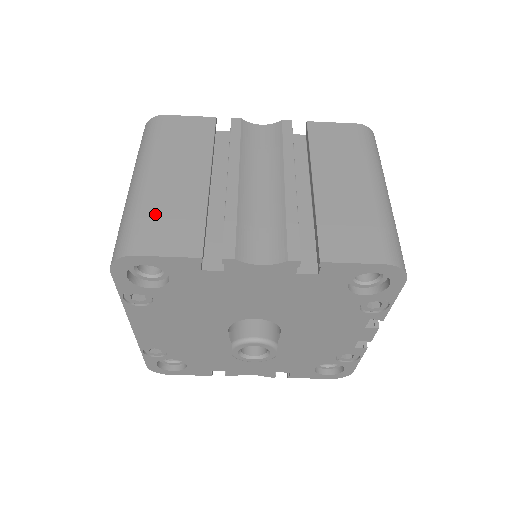
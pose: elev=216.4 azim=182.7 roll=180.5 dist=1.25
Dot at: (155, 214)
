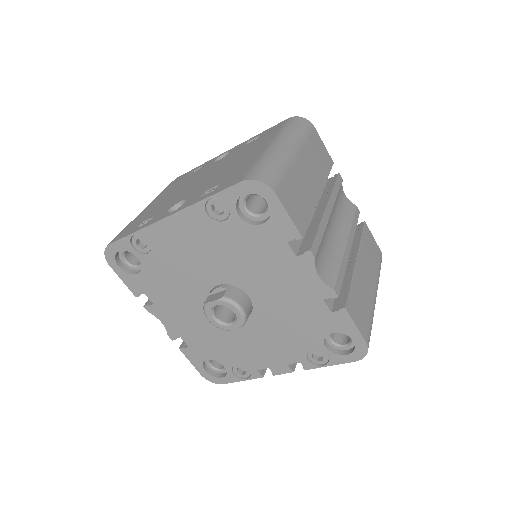
Dot at: (292, 181)
